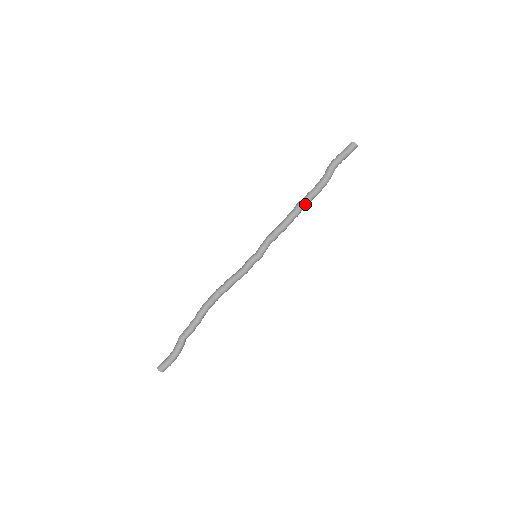
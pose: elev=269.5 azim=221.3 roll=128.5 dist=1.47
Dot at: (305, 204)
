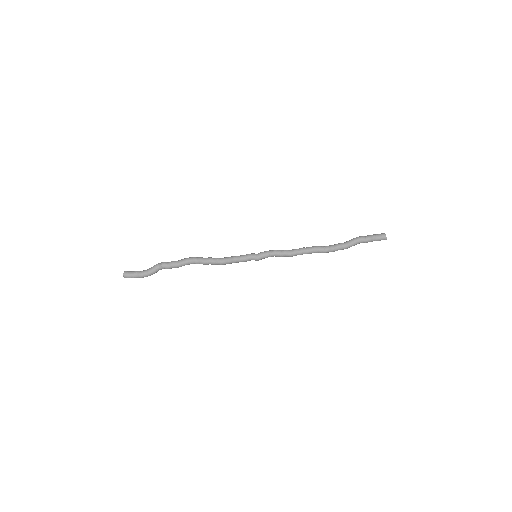
Dot at: (319, 252)
